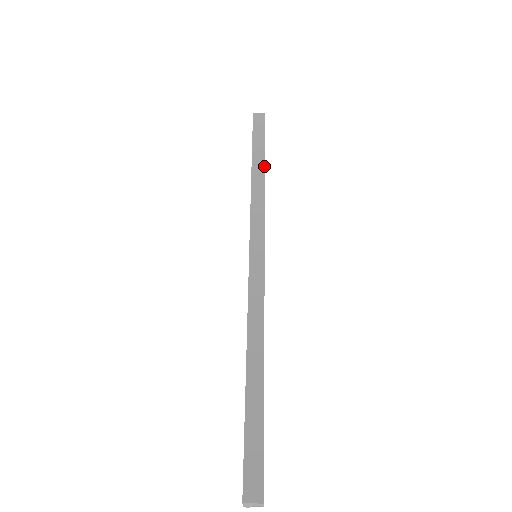
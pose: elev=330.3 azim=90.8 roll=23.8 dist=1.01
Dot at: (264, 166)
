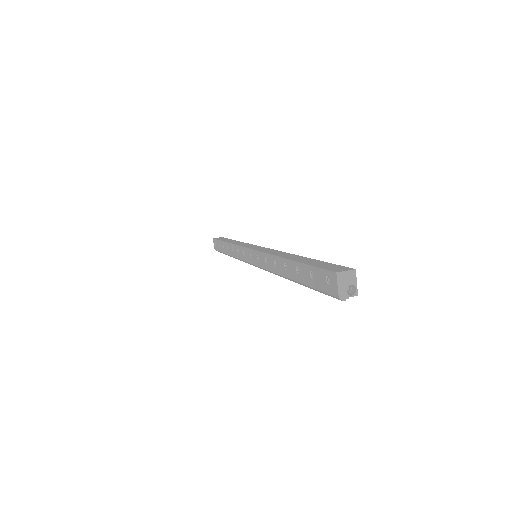
Dot at: occluded
